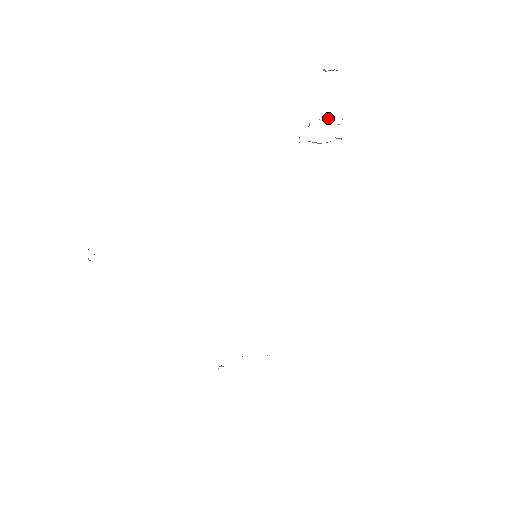
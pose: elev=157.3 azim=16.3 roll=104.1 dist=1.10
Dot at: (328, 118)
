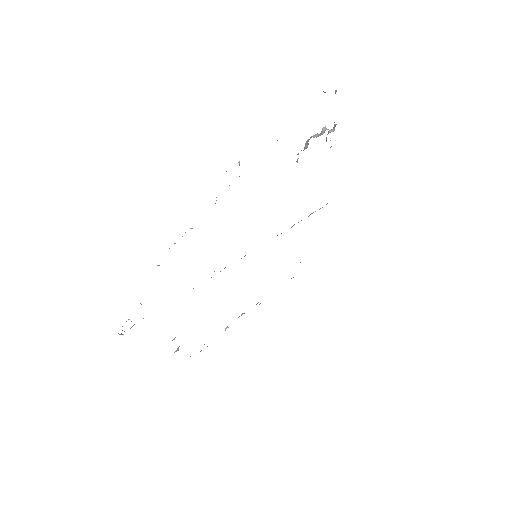
Dot at: (323, 131)
